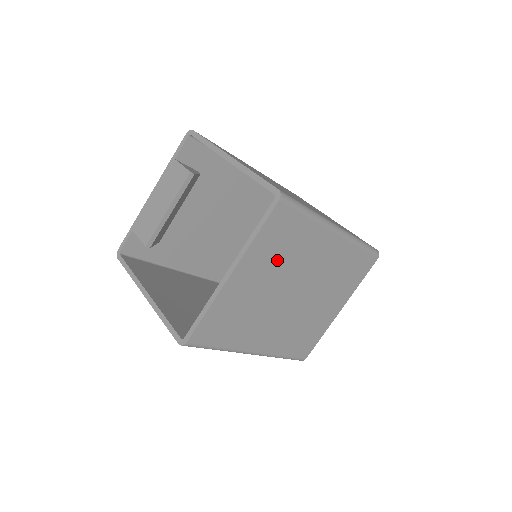
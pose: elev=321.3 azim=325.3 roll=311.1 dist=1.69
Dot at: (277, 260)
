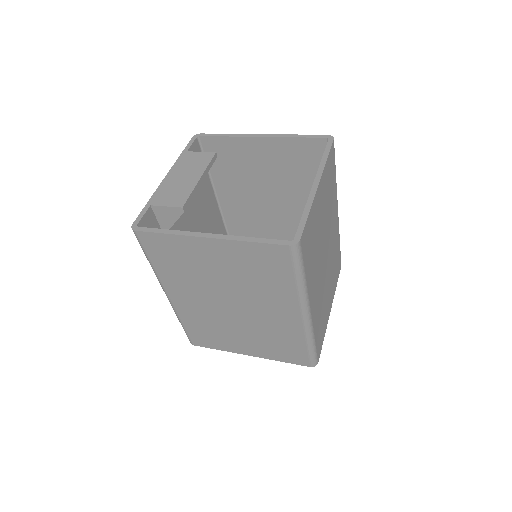
Dot at: (327, 200)
